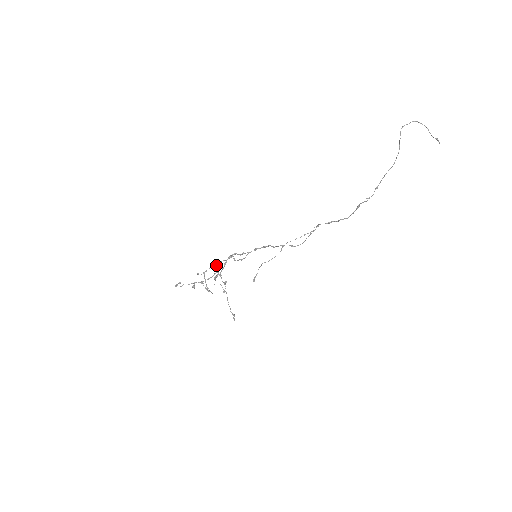
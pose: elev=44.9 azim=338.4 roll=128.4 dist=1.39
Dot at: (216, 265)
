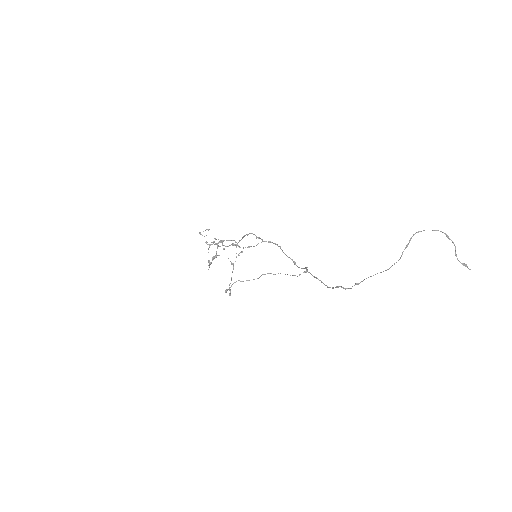
Dot at: (218, 246)
